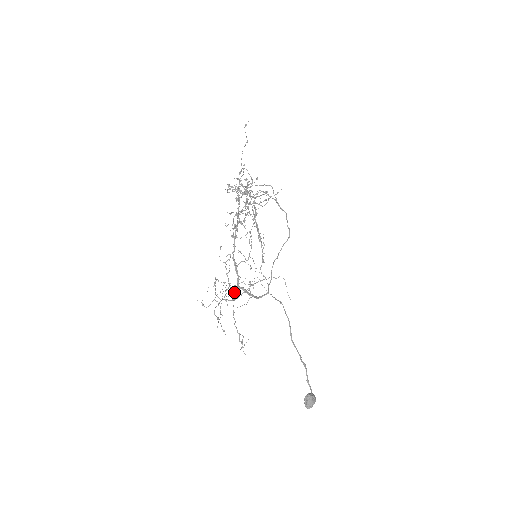
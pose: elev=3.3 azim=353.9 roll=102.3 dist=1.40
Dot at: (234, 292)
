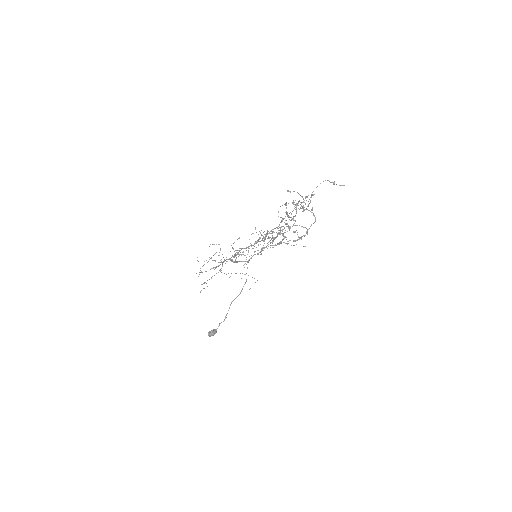
Dot at: occluded
